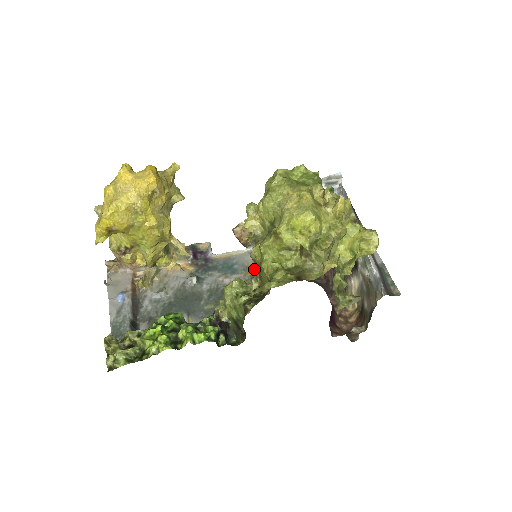
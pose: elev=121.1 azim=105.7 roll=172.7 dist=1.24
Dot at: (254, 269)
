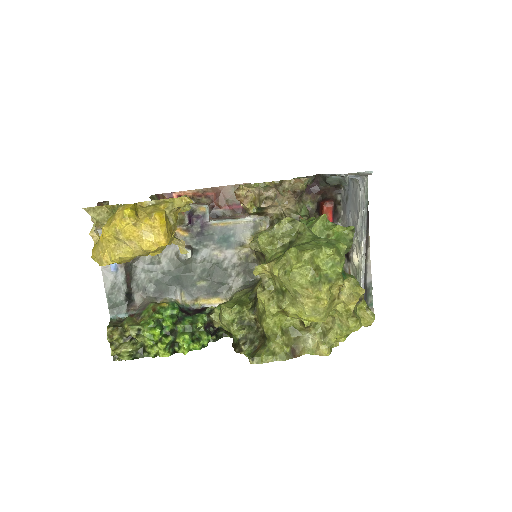
Dot at: occluded
